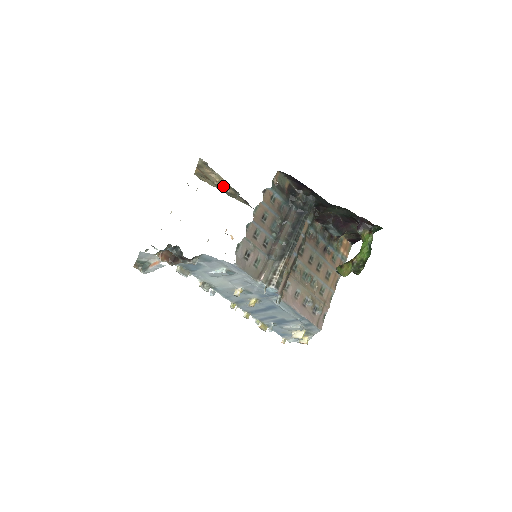
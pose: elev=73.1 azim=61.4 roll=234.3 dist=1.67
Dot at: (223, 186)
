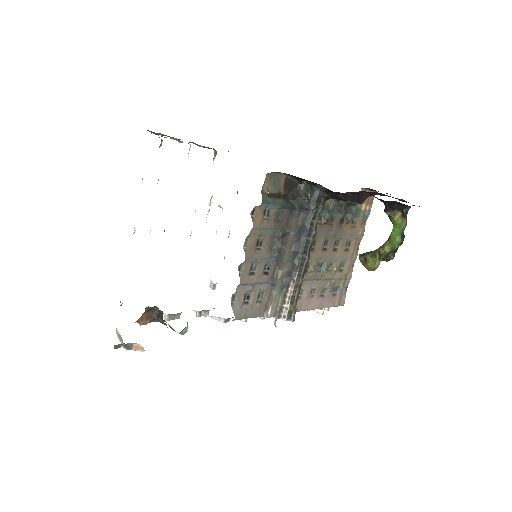
Dot at: (191, 142)
